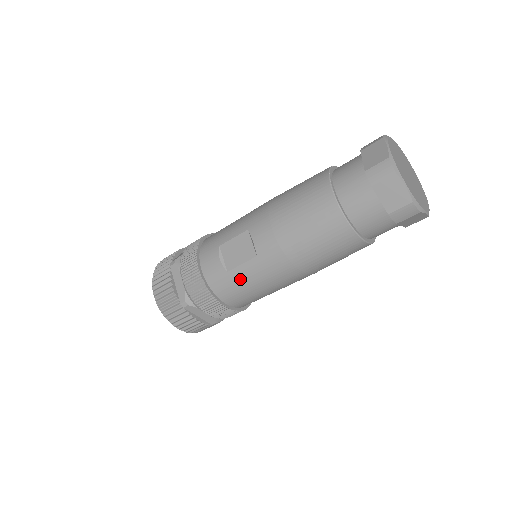
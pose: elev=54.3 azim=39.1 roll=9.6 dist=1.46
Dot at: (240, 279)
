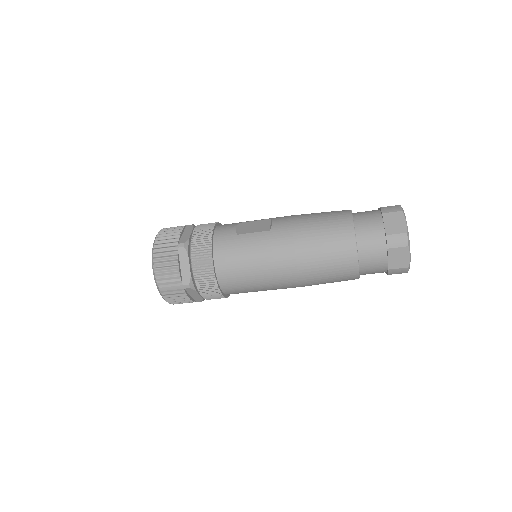
Dot at: (244, 243)
